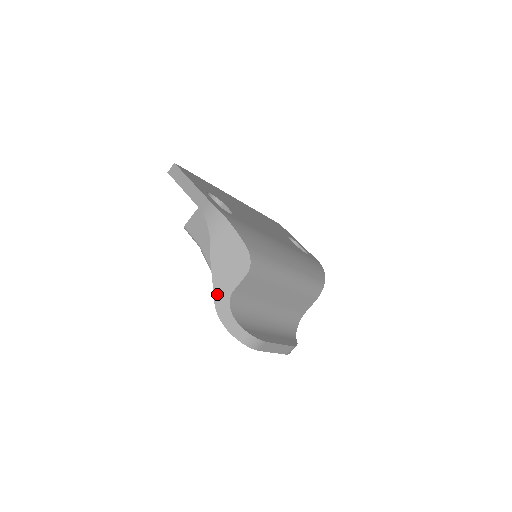
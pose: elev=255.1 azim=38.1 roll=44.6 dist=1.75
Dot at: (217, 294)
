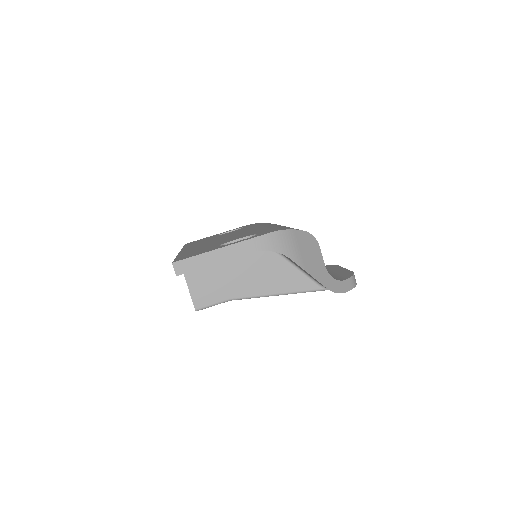
Dot at: (323, 282)
